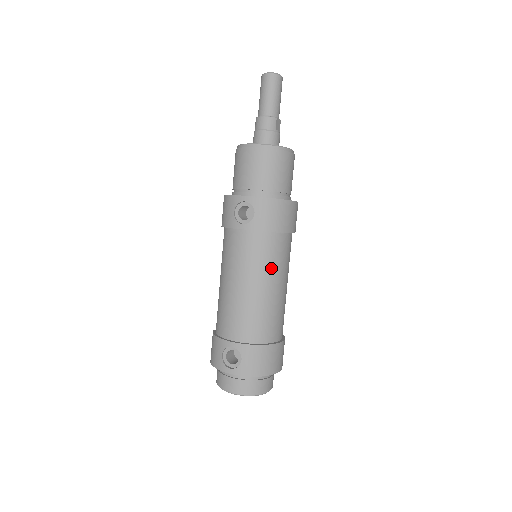
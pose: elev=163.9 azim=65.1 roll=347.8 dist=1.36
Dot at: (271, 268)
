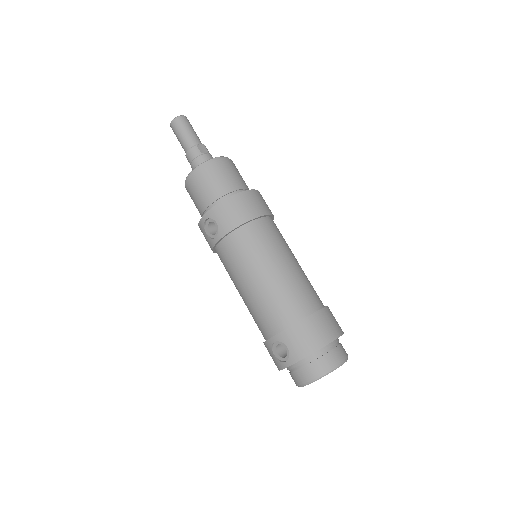
Dot at: (260, 255)
